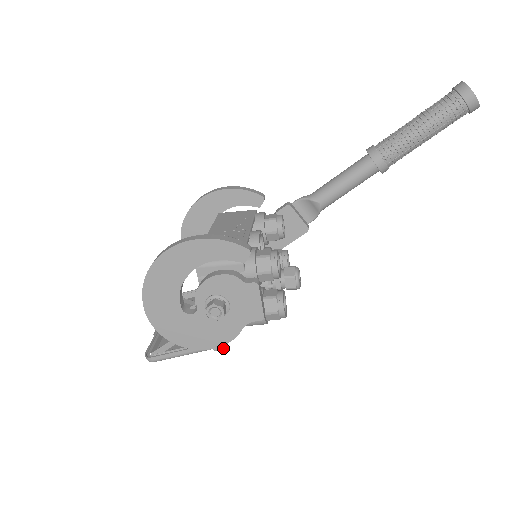
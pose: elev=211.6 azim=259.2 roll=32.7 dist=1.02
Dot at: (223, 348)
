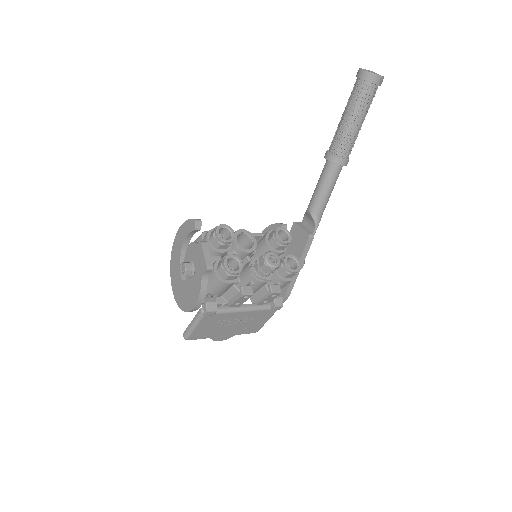
Dot at: (206, 311)
